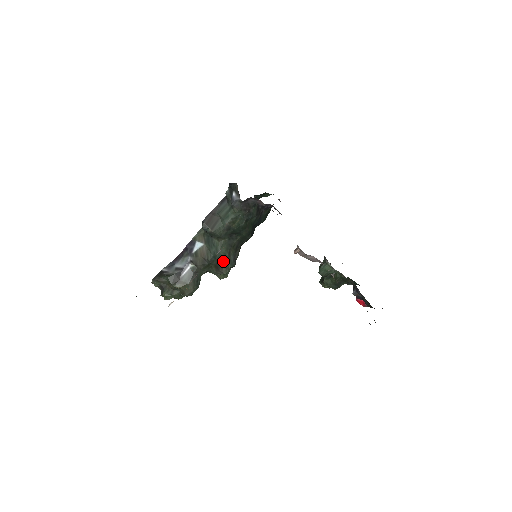
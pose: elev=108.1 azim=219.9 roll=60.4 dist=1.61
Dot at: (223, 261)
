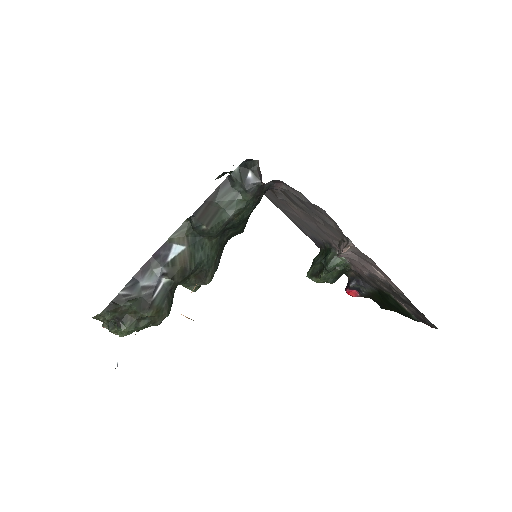
Dot at: (209, 268)
